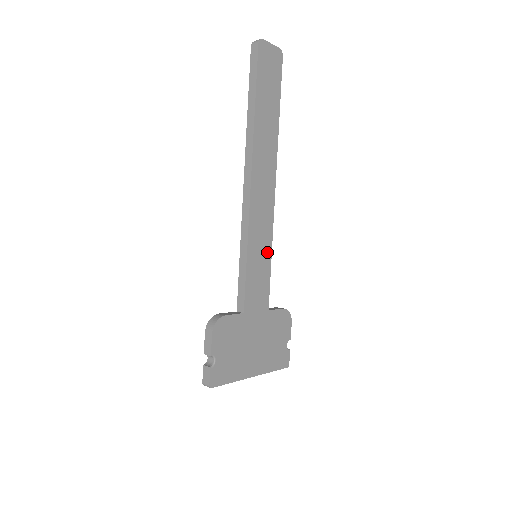
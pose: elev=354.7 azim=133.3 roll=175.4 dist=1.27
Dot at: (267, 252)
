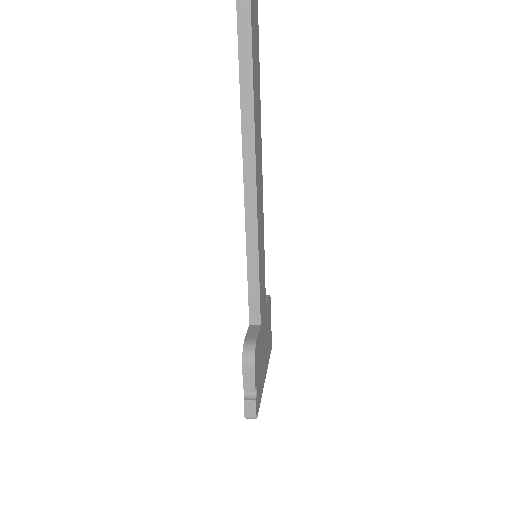
Dot at: (263, 247)
